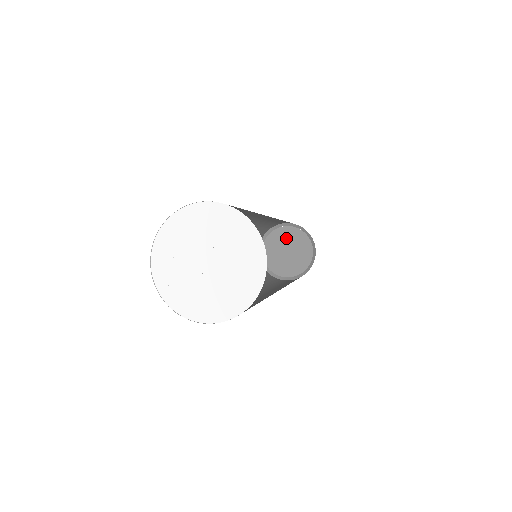
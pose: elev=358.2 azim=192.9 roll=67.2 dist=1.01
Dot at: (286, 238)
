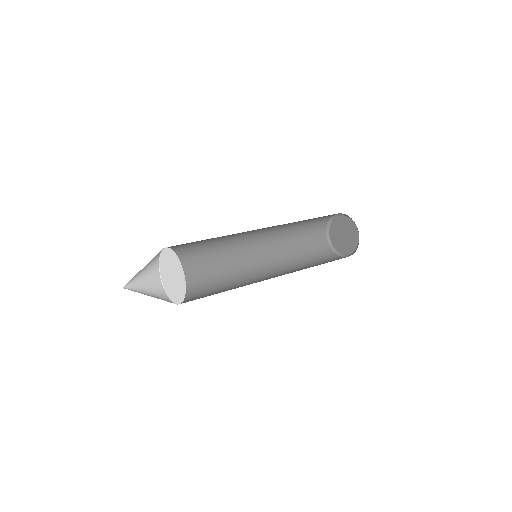
Dot at: (349, 228)
